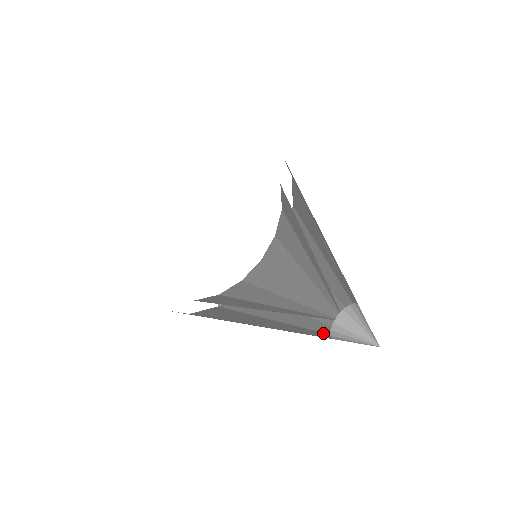
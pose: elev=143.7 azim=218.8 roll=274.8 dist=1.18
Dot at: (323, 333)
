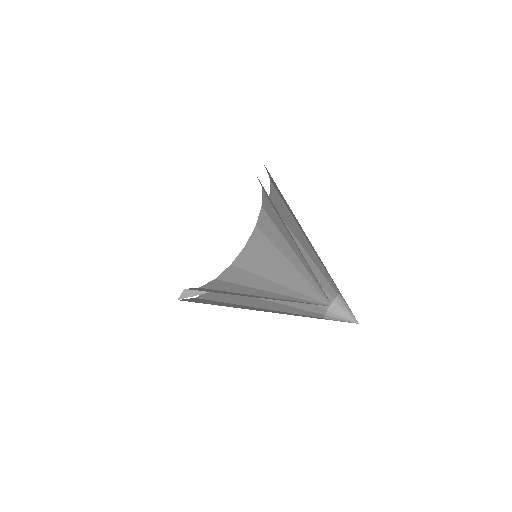
Dot at: occluded
